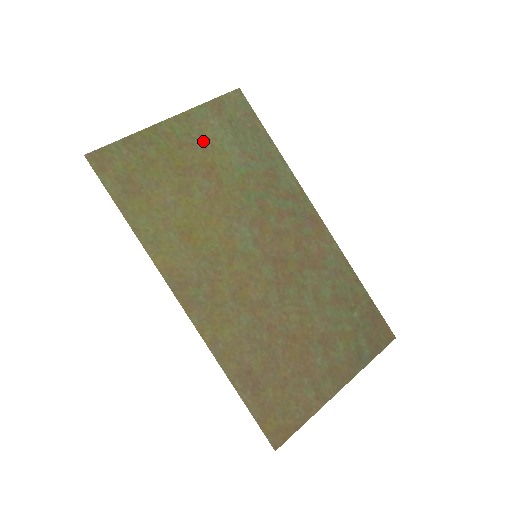
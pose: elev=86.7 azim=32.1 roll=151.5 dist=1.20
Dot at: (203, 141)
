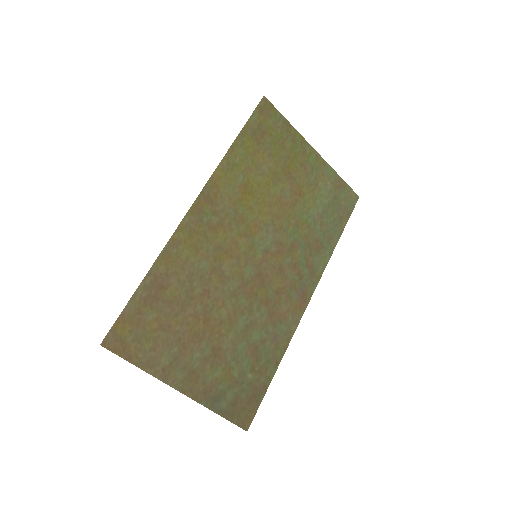
Dot at: (314, 181)
